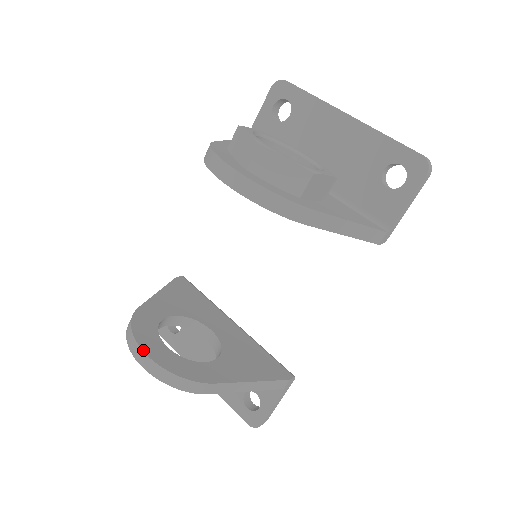
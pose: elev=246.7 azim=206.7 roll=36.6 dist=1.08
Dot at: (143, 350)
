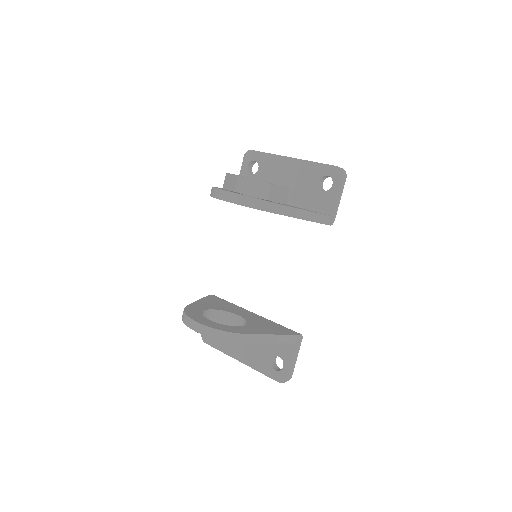
Dot at: (195, 320)
